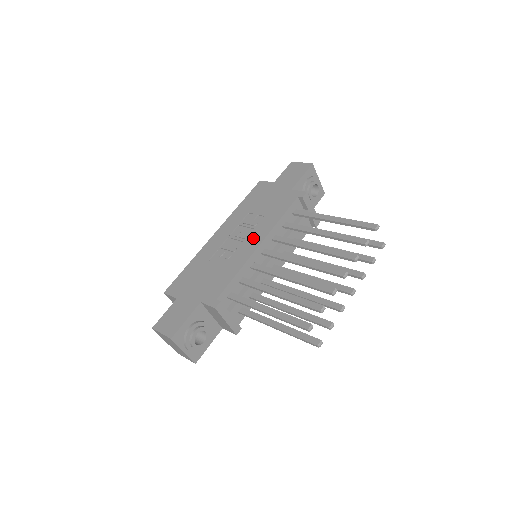
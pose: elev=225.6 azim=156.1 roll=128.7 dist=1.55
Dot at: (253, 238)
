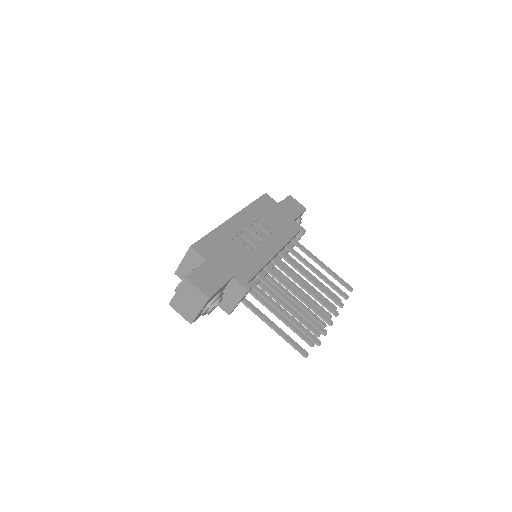
Dot at: (270, 244)
